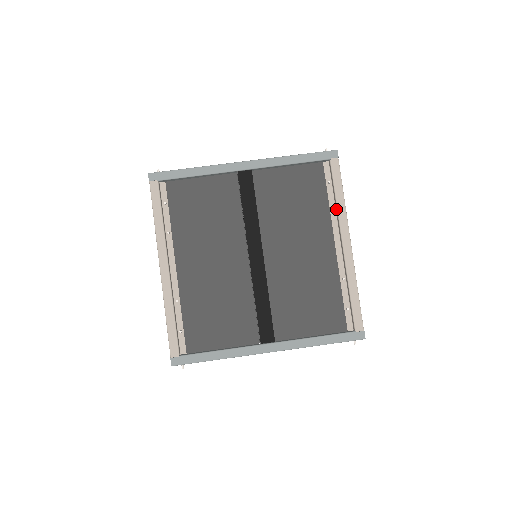
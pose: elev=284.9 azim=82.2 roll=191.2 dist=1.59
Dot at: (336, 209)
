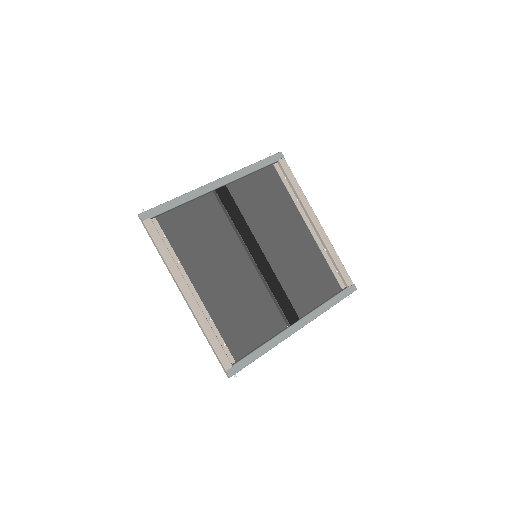
Dot at: (298, 198)
